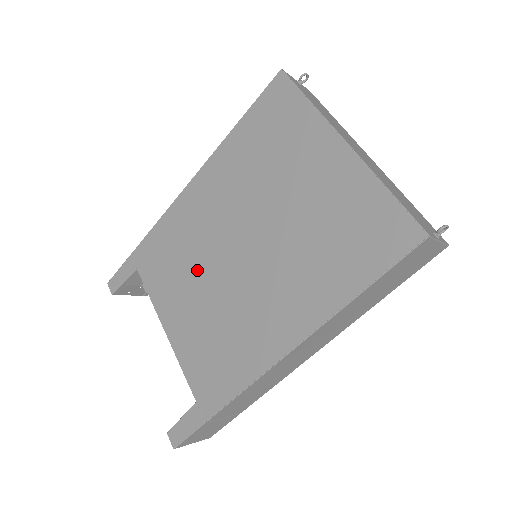
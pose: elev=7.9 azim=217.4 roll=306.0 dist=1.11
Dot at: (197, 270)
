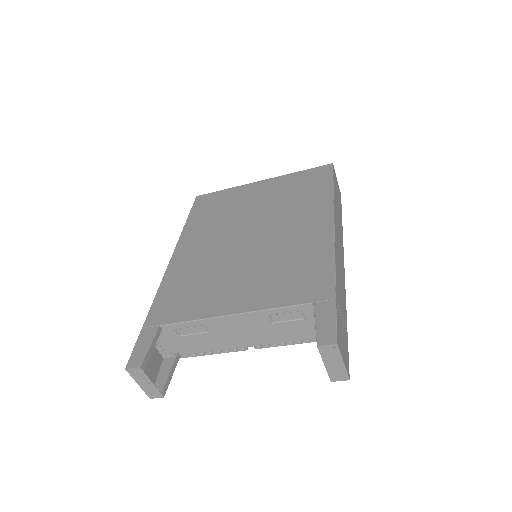
Dot at: (226, 269)
